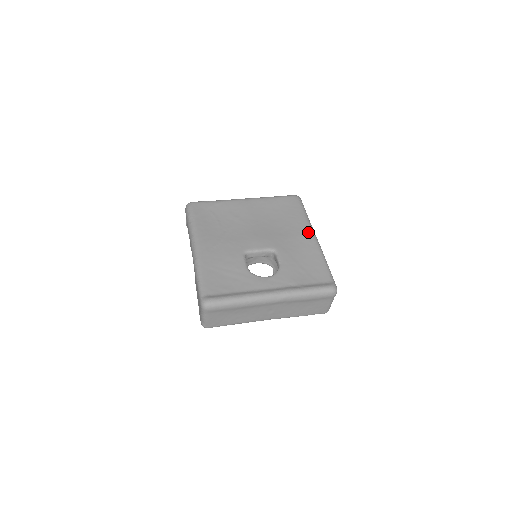
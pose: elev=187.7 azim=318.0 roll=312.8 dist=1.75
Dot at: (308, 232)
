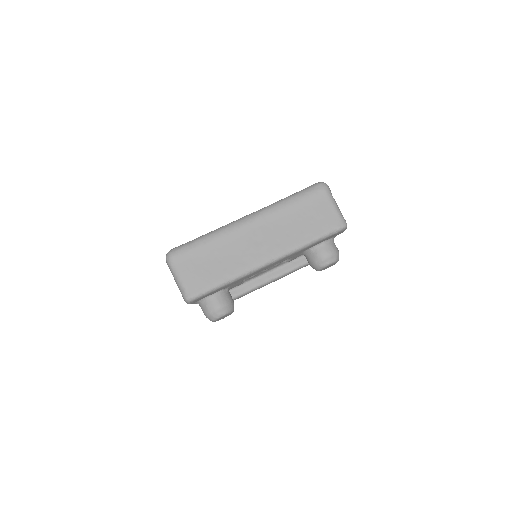
Dot at: occluded
